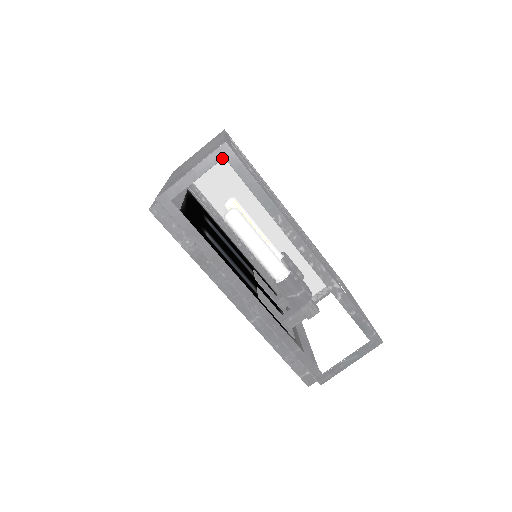
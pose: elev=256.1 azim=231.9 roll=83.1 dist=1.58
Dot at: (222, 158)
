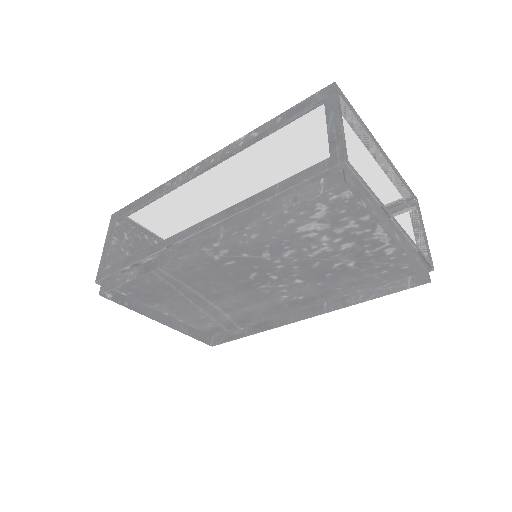
Dot at: (115, 220)
